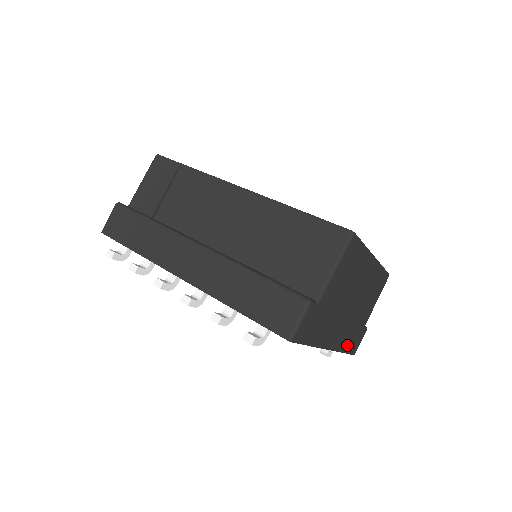
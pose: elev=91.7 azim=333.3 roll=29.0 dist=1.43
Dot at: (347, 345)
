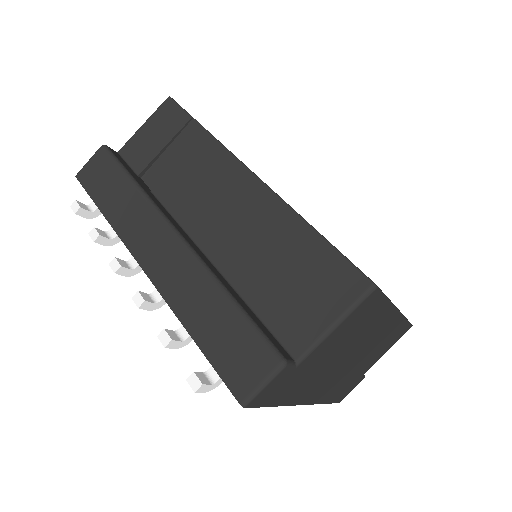
Dot at: (332, 396)
